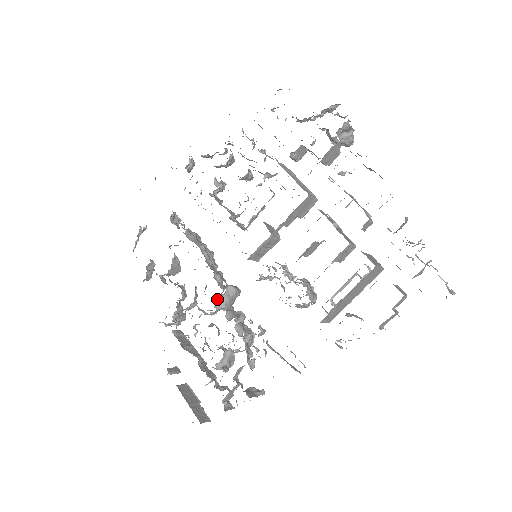
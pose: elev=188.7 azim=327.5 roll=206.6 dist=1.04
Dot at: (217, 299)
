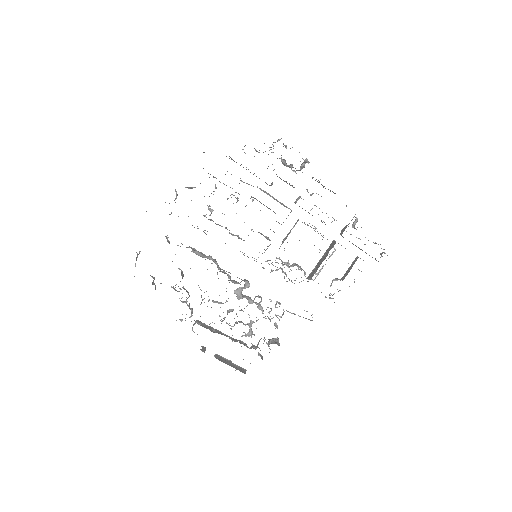
Dot at: (238, 293)
